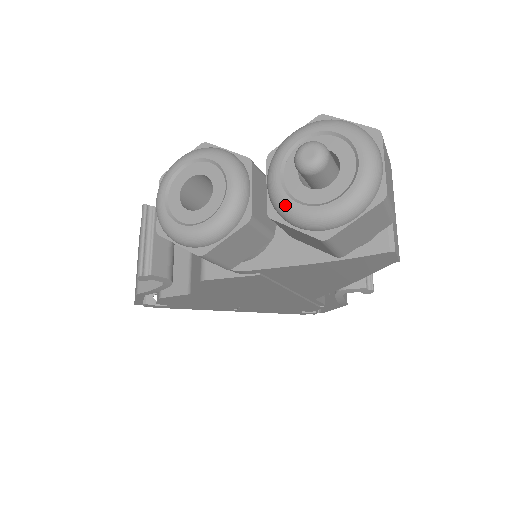
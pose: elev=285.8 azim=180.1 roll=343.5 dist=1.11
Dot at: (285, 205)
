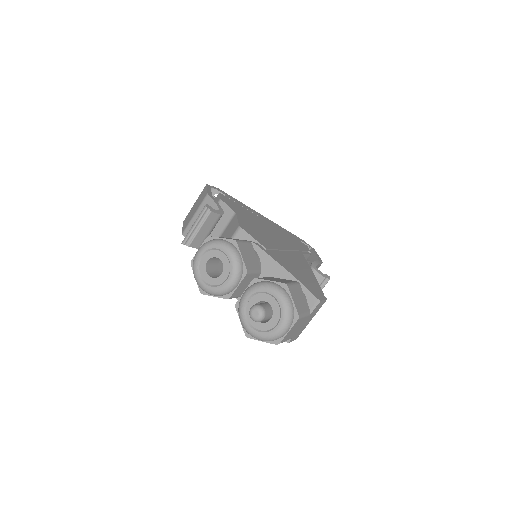
Dot at: (241, 313)
